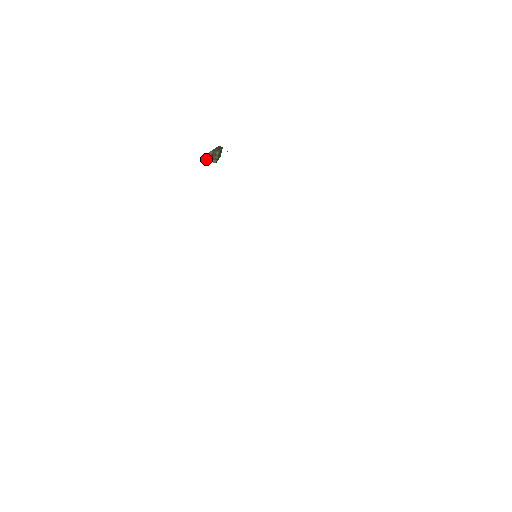
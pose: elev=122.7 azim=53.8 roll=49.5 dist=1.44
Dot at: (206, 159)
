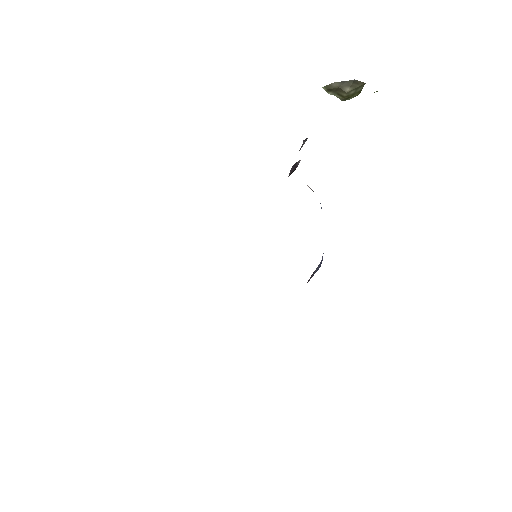
Dot at: (325, 90)
